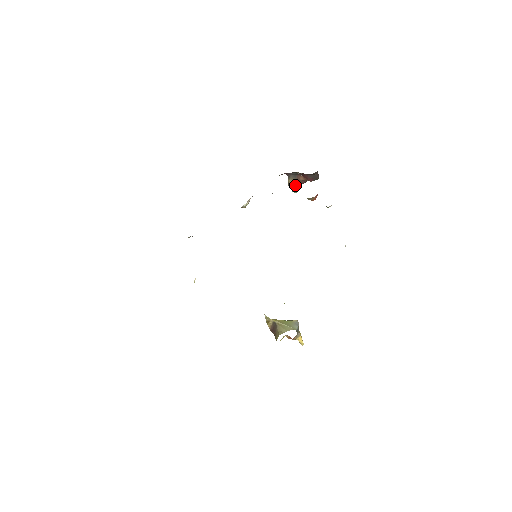
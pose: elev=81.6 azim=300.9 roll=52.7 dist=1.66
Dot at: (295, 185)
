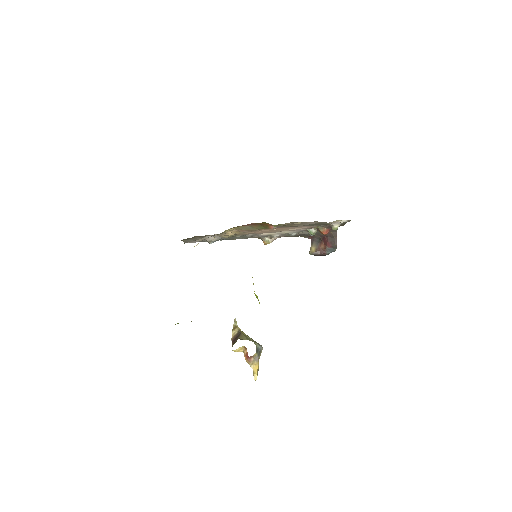
Dot at: (315, 251)
